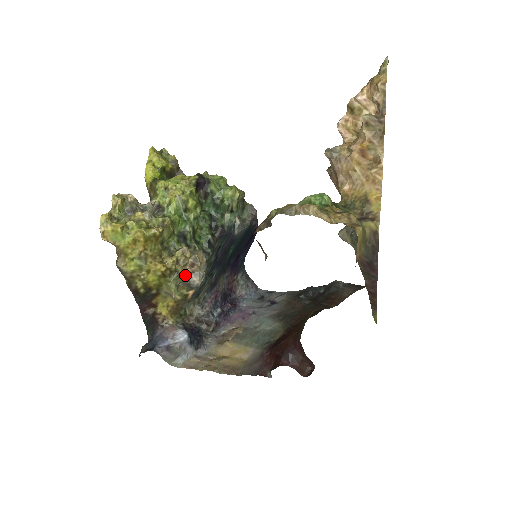
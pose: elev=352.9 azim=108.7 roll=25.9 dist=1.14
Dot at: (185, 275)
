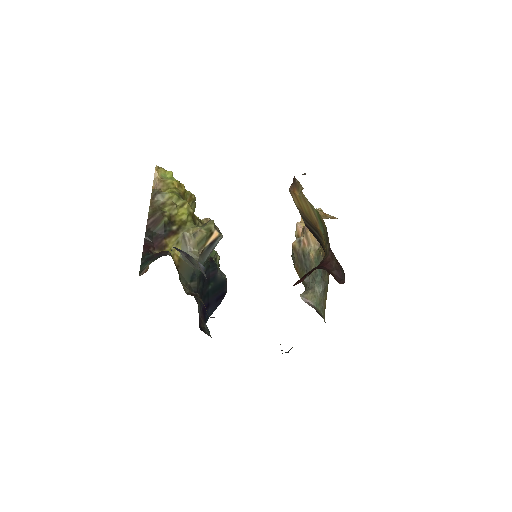
Dot at: occluded
